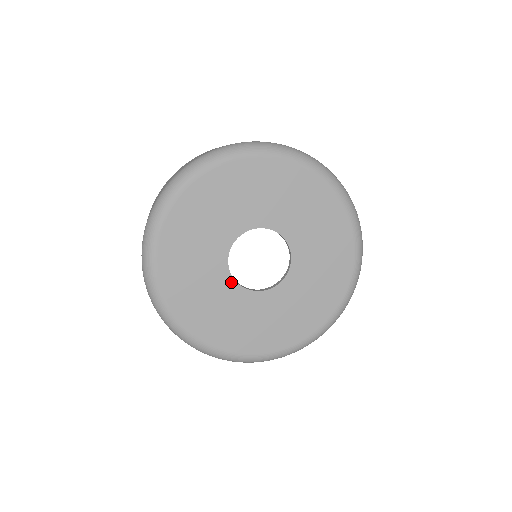
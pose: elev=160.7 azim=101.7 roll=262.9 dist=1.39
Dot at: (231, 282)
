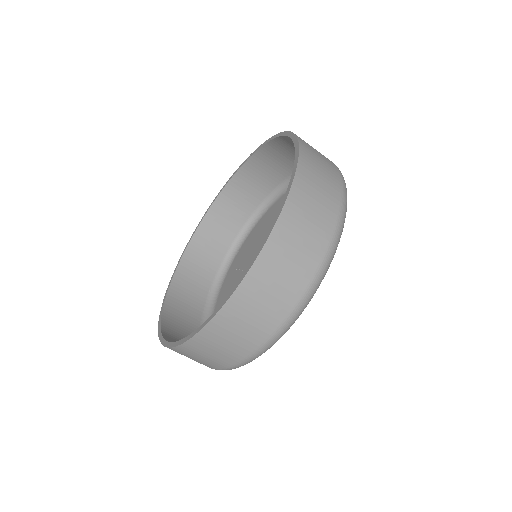
Dot at: occluded
